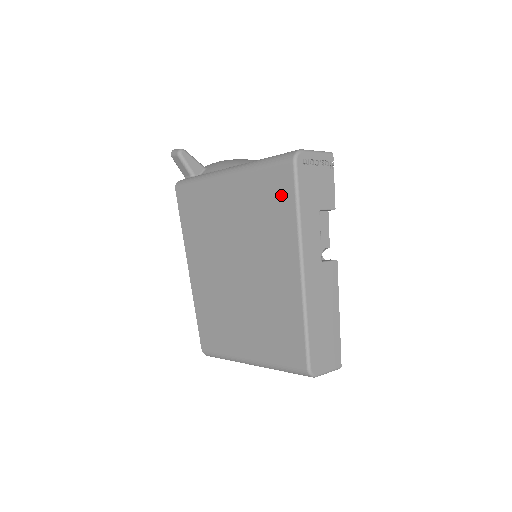
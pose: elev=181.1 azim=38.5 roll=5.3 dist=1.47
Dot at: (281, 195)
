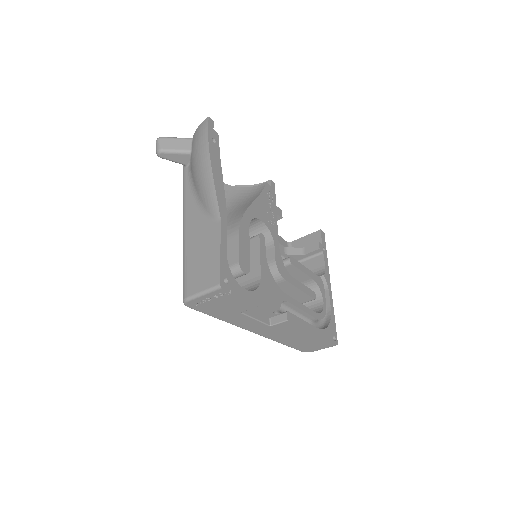
Dot at: occluded
